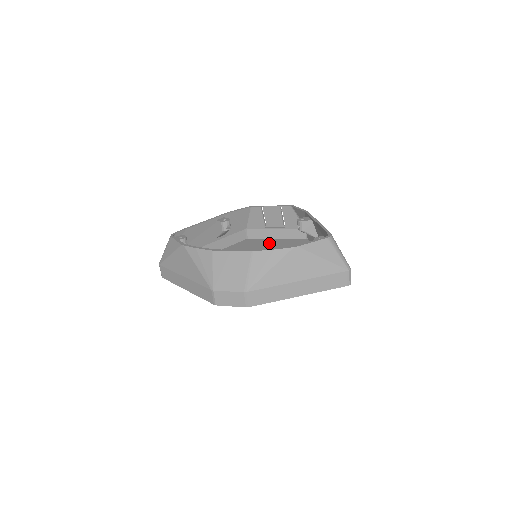
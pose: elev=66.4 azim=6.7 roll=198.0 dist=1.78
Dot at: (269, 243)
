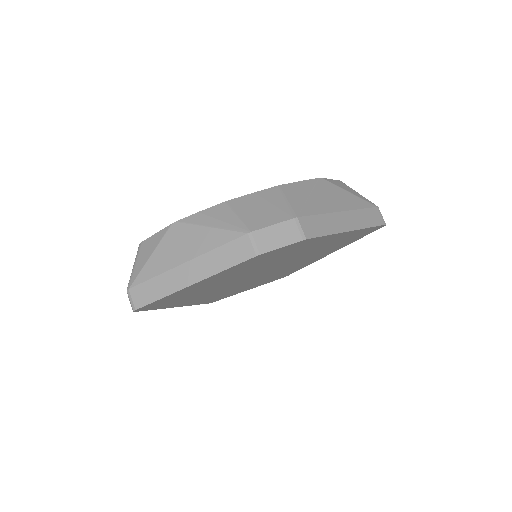
Dot at: occluded
